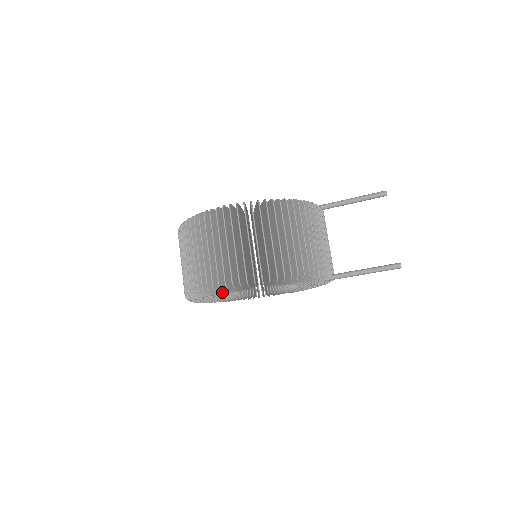
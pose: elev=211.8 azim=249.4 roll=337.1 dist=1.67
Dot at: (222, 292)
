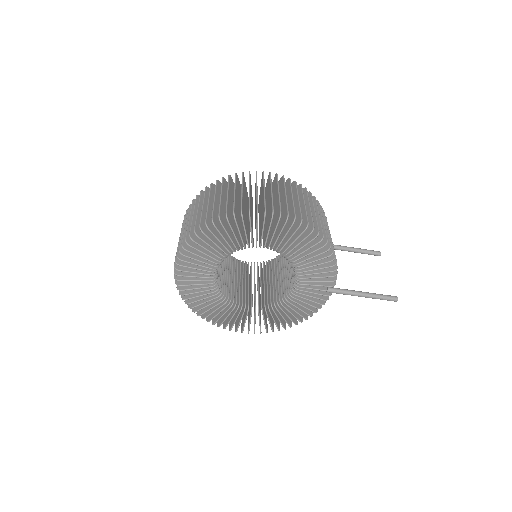
Dot at: (246, 231)
